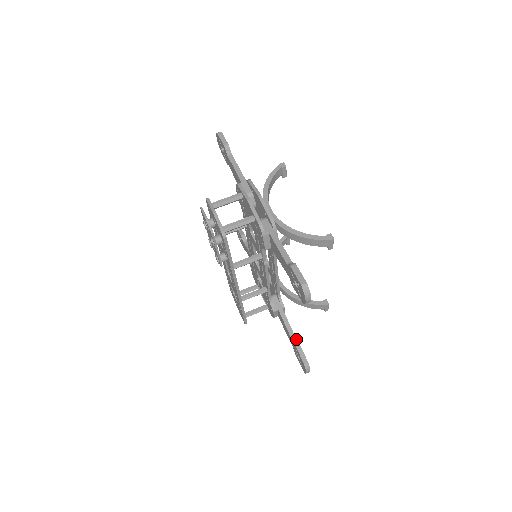
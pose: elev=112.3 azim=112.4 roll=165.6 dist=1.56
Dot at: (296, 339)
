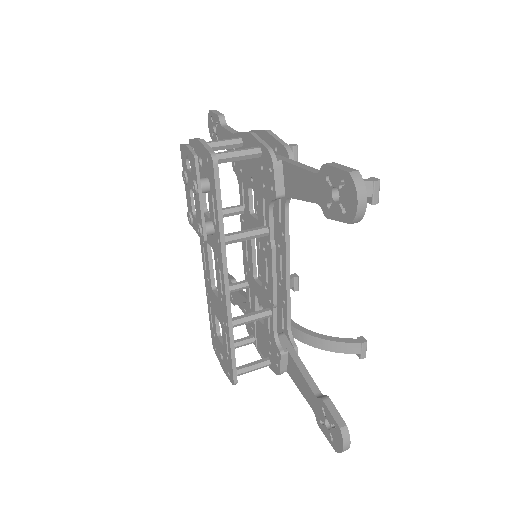
Dot at: (320, 392)
